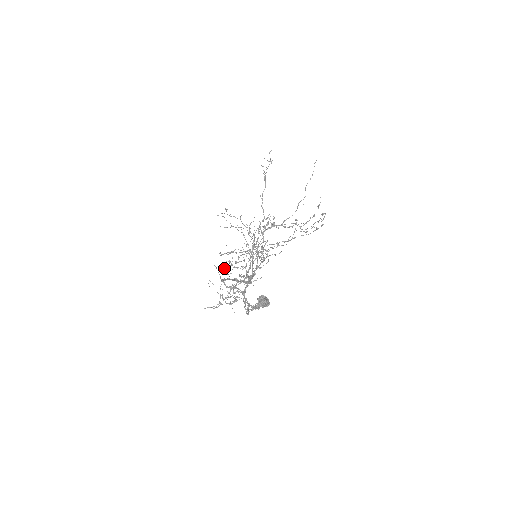
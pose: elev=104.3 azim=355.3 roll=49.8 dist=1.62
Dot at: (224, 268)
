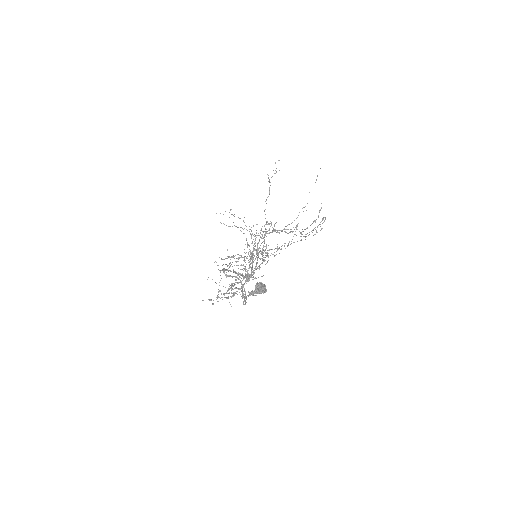
Dot at: occluded
